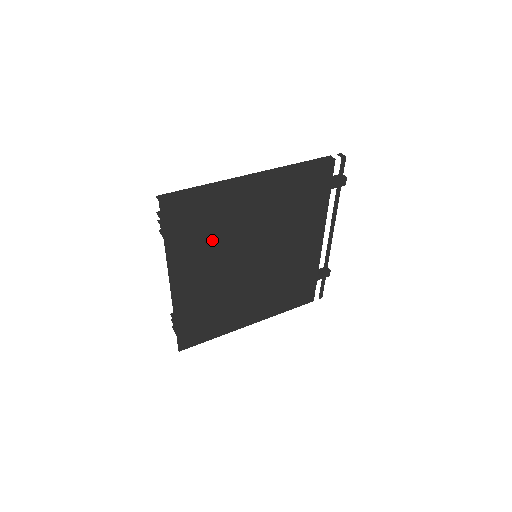
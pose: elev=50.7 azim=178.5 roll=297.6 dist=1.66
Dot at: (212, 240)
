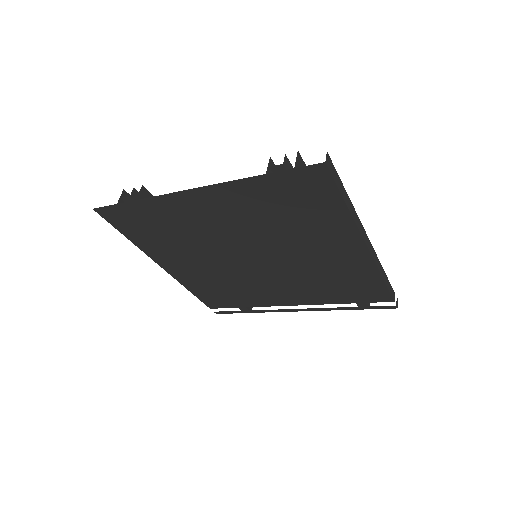
Dot at: (273, 220)
